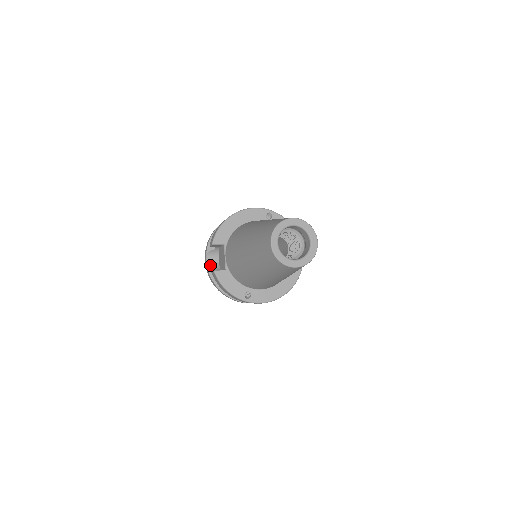
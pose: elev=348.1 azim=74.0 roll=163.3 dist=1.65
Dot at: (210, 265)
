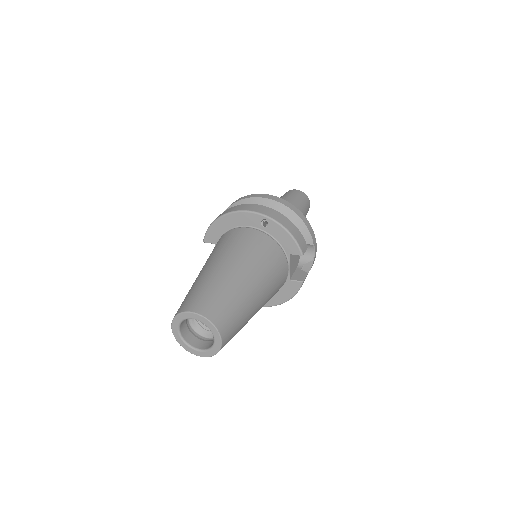
Dot at: occluded
